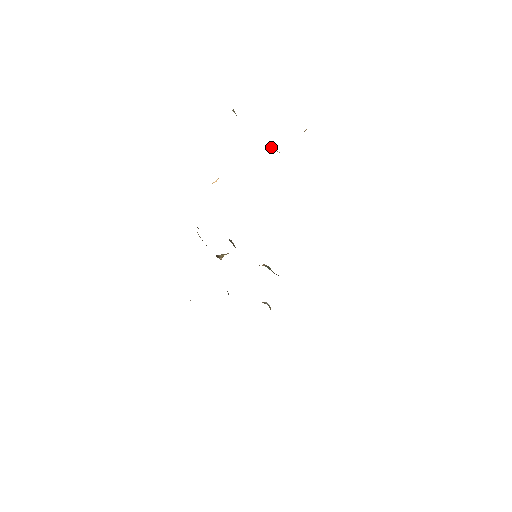
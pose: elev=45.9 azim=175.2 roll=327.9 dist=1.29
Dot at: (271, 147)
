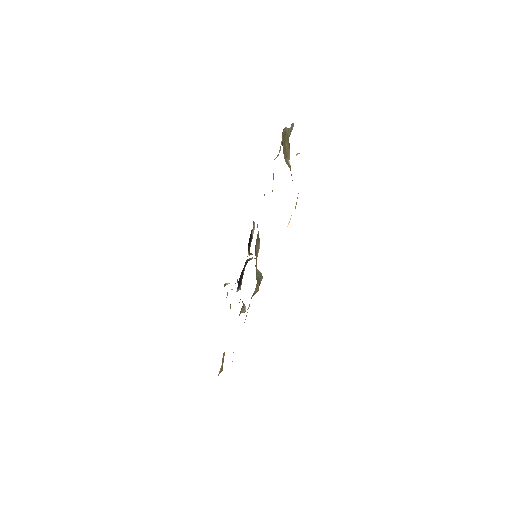
Dot at: (287, 161)
